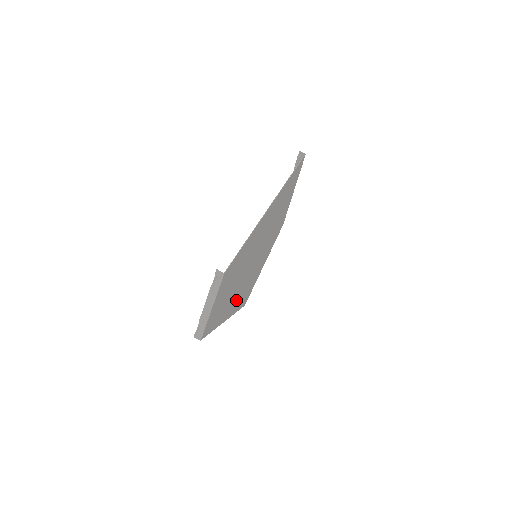
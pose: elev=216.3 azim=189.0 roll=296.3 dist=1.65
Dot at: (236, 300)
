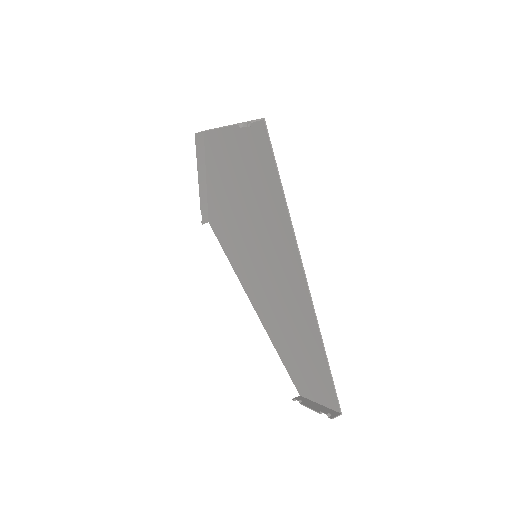
Dot at: (249, 284)
